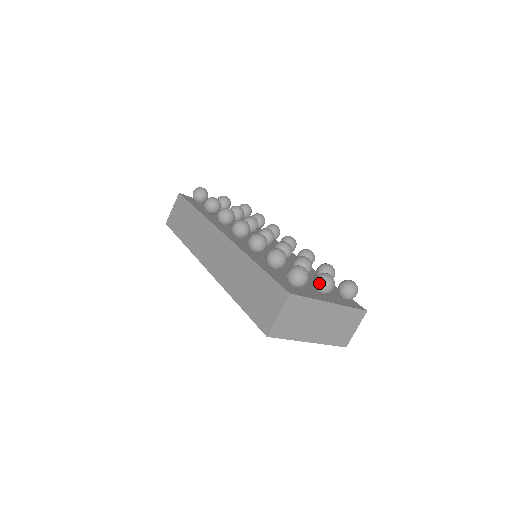
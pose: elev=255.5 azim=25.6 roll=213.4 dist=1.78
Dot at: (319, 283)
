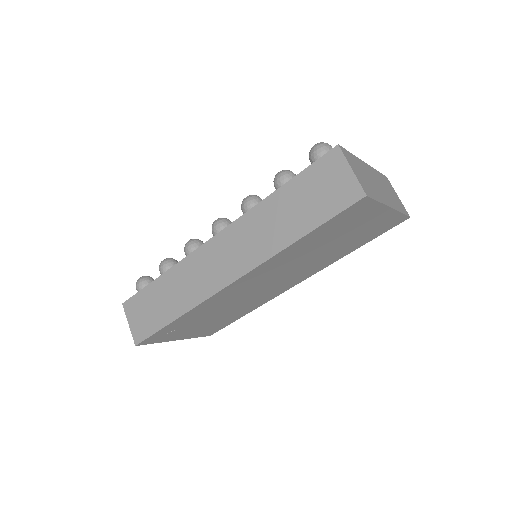
Dot at: occluded
